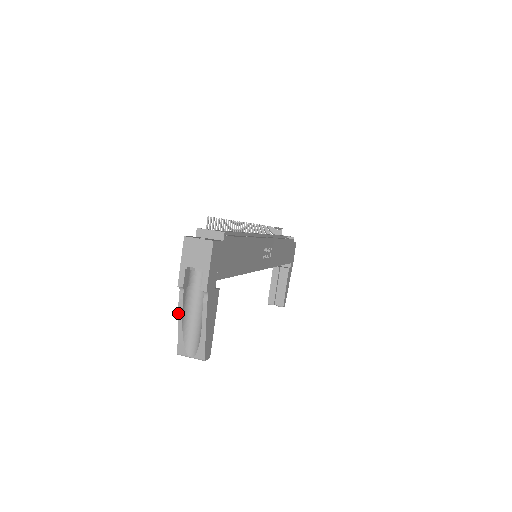
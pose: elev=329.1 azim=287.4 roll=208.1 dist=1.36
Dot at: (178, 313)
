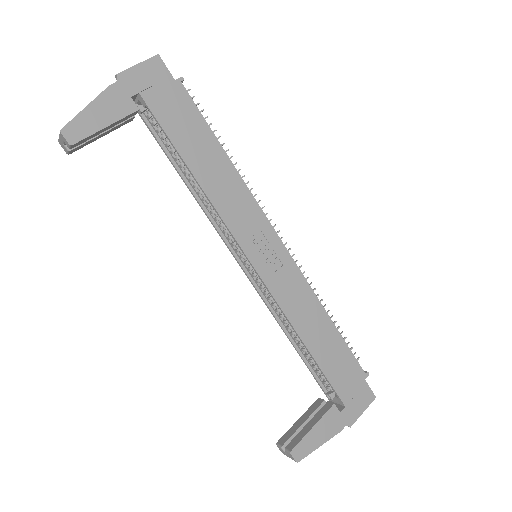
Dot at: occluded
